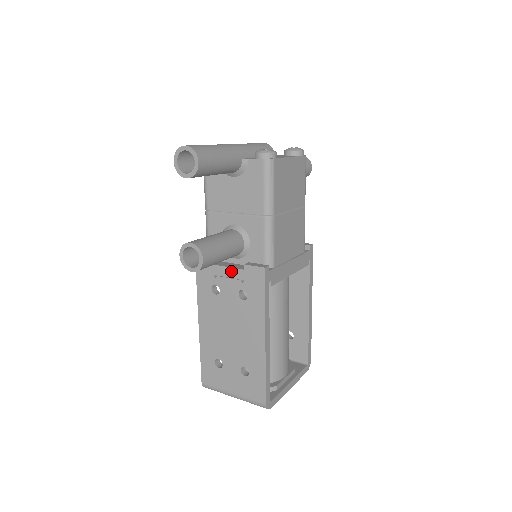
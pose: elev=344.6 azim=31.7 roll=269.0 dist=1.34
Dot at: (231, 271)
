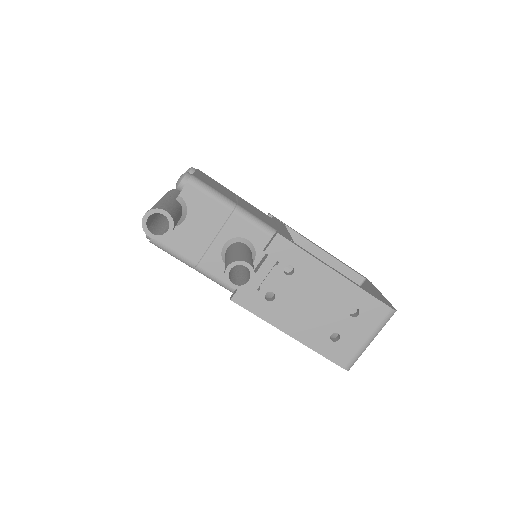
Dot at: (263, 269)
